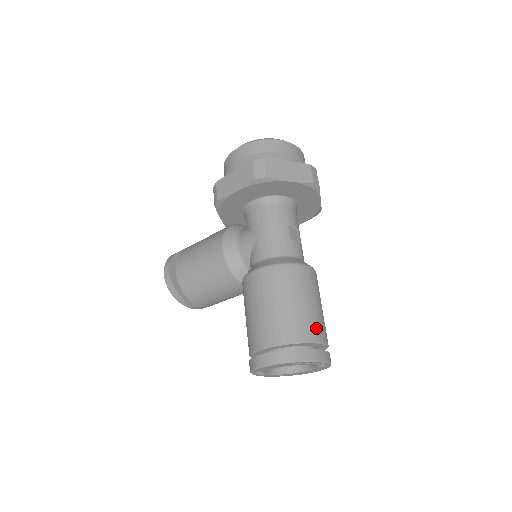
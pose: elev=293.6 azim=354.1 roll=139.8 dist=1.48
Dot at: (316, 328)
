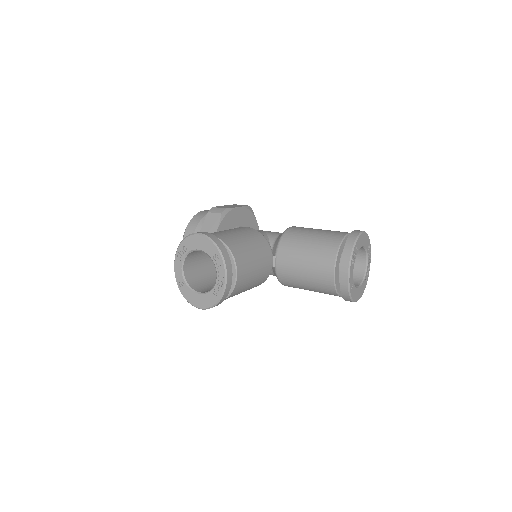
Dot at: occluded
